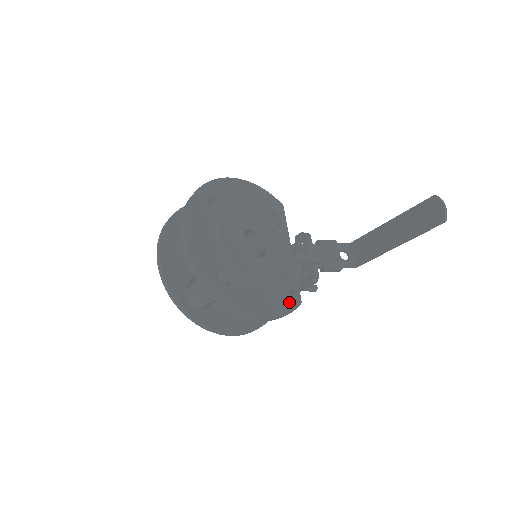
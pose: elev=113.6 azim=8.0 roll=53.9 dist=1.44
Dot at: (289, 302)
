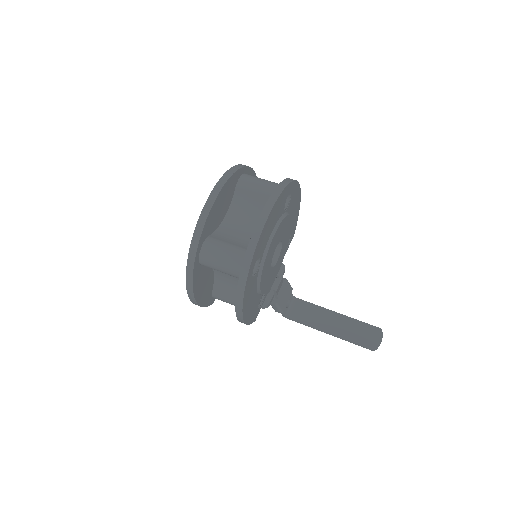
Dot at: (254, 315)
